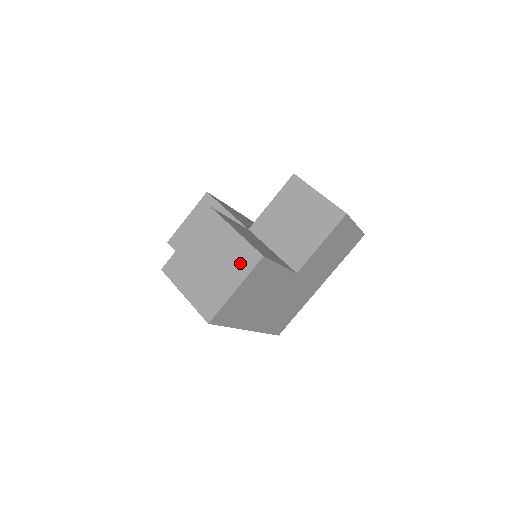
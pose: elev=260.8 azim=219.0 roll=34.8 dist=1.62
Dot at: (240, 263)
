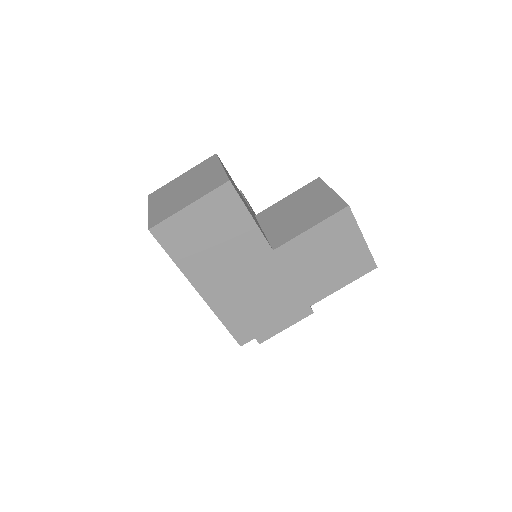
Dot at: (208, 186)
